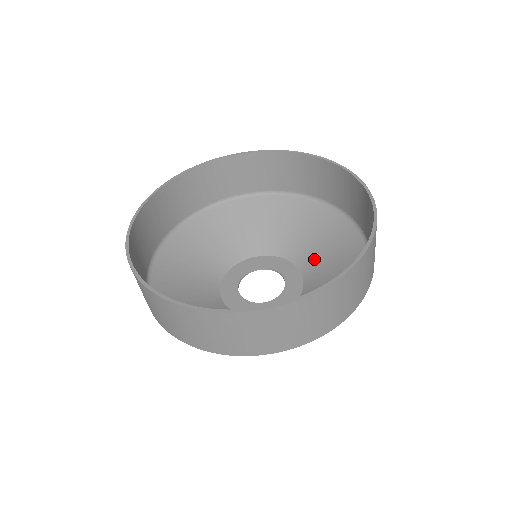
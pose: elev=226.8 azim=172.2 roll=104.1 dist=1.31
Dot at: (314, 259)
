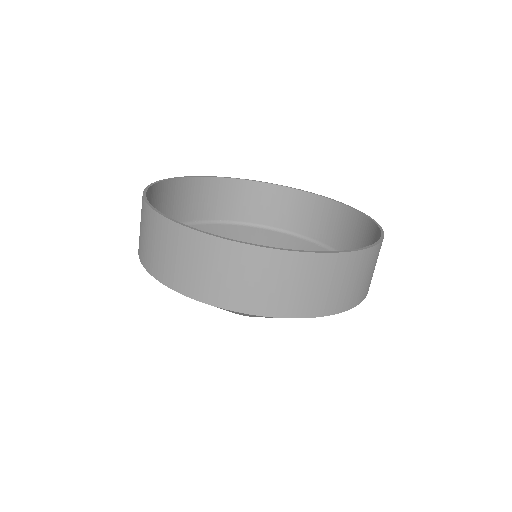
Dot at: occluded
